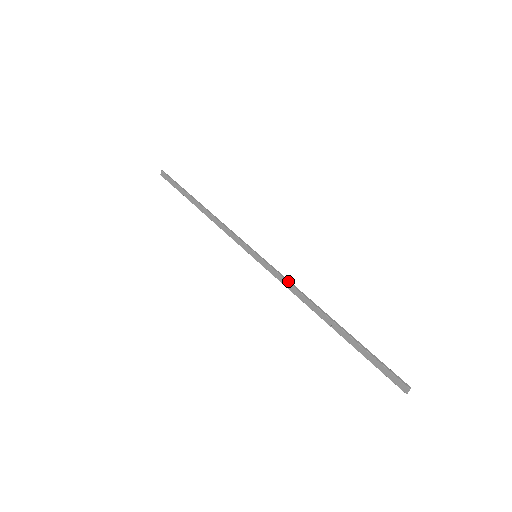
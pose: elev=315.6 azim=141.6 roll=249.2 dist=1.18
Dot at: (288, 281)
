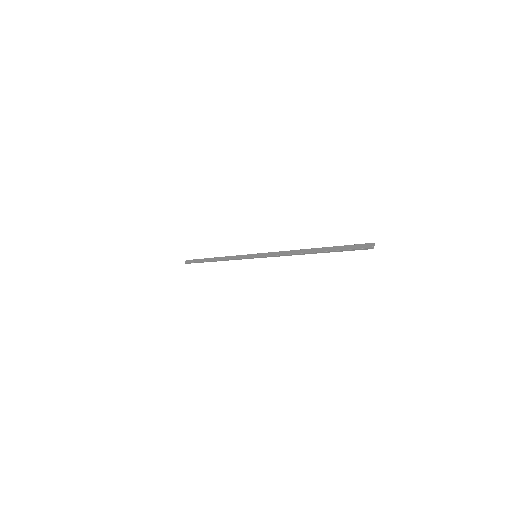
Dot at: (280, 251)
